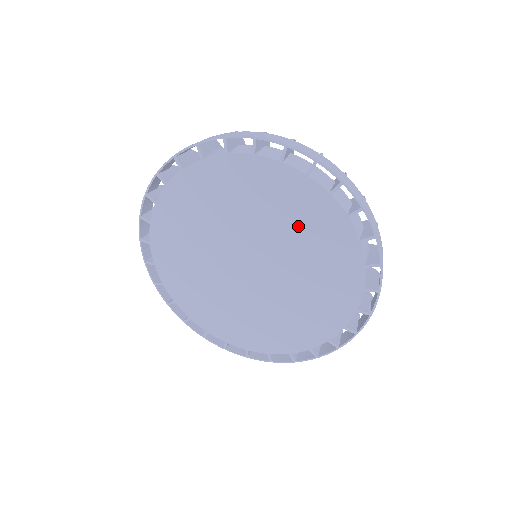
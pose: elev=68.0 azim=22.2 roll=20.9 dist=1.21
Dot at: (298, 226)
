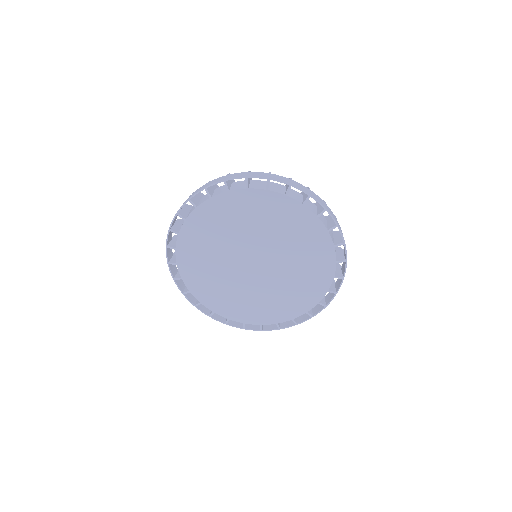
Dot at: (303, 273)
